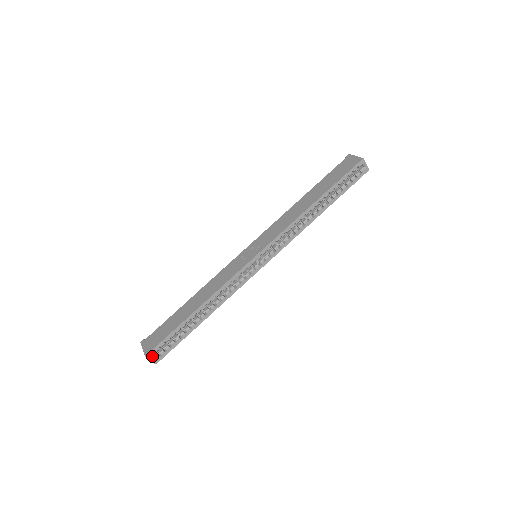
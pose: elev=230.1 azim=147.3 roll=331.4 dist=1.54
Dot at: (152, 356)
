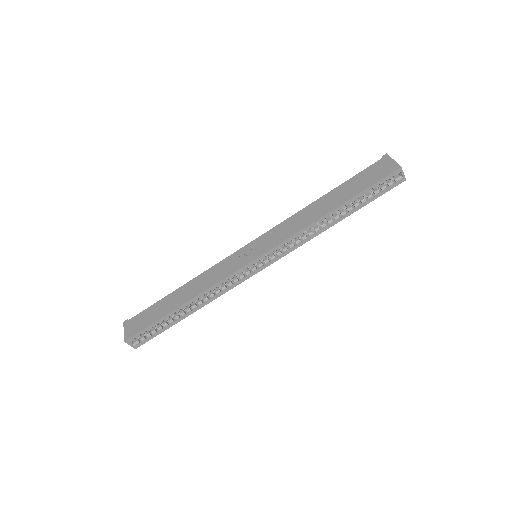
Dot at: occluded
